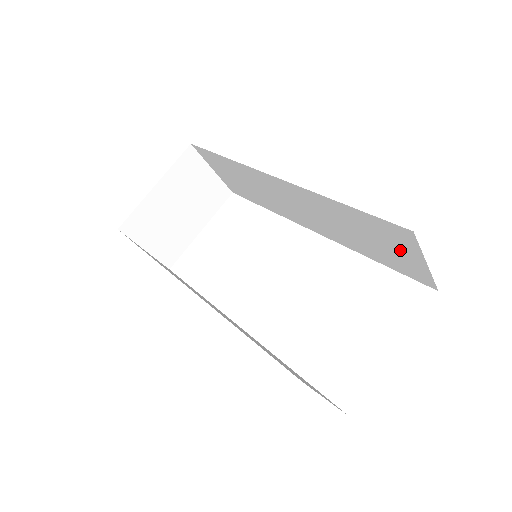
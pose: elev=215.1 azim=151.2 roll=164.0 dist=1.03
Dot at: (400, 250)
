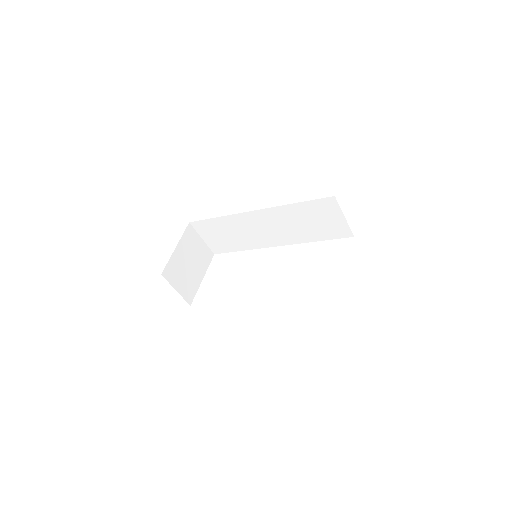
Dot at: (330, 217)
